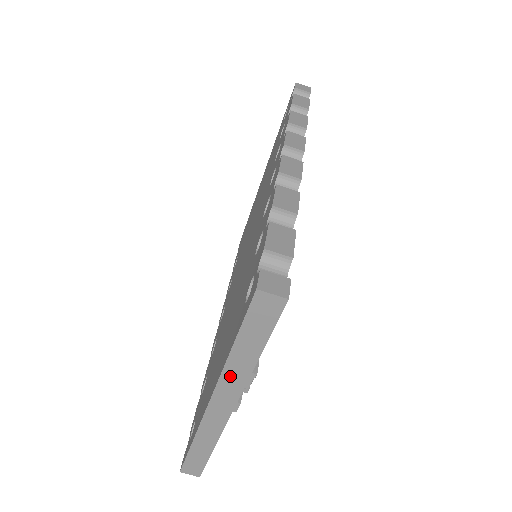
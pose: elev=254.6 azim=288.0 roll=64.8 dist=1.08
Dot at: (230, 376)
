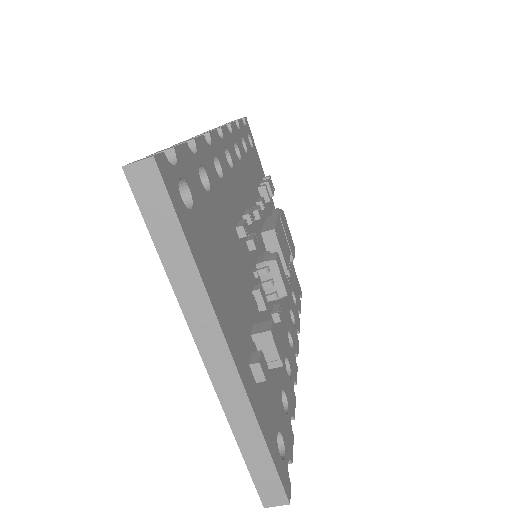
Dot at: (189, 303)
